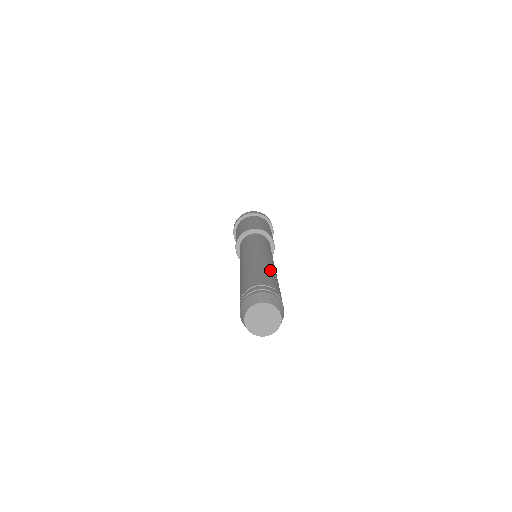
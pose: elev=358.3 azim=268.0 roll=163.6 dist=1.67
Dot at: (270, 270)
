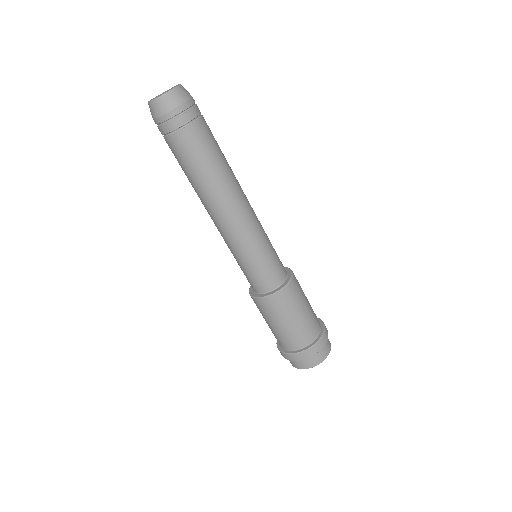
Dot at: occluded
